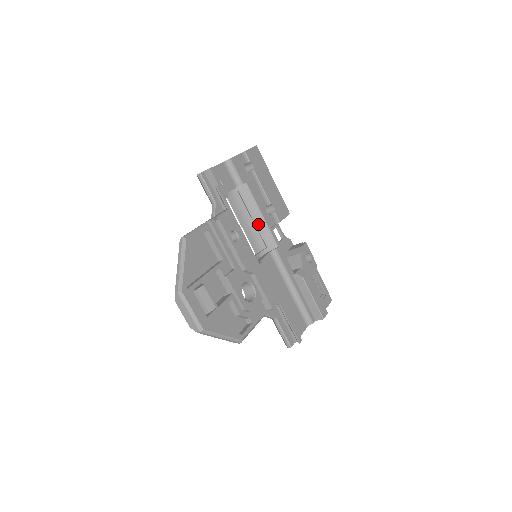
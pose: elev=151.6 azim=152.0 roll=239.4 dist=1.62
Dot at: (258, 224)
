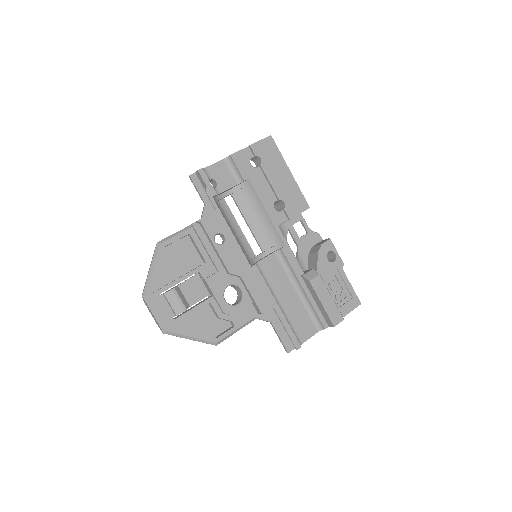
Dot at: (264, 222)
